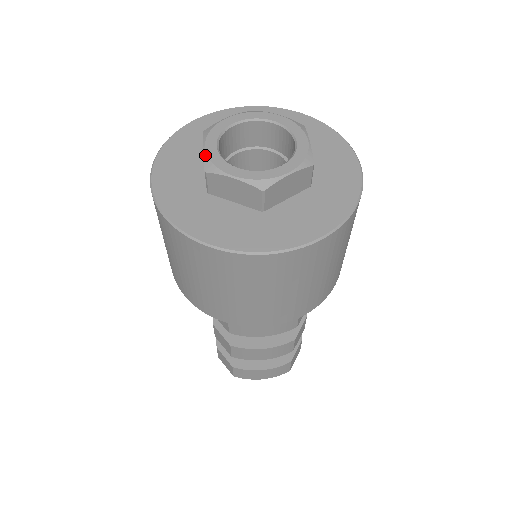
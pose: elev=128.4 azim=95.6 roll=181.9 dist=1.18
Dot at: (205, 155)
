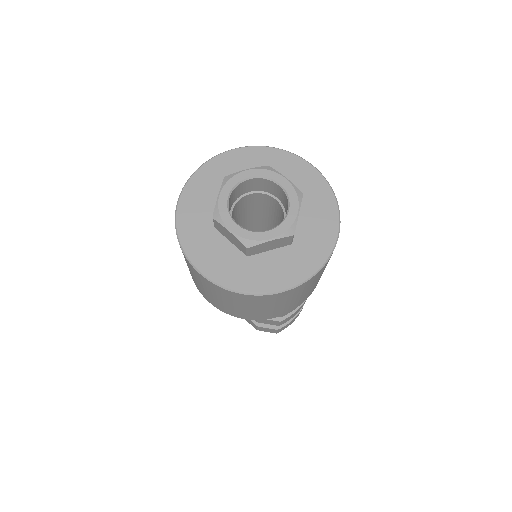
Dot at: (237, 237)
